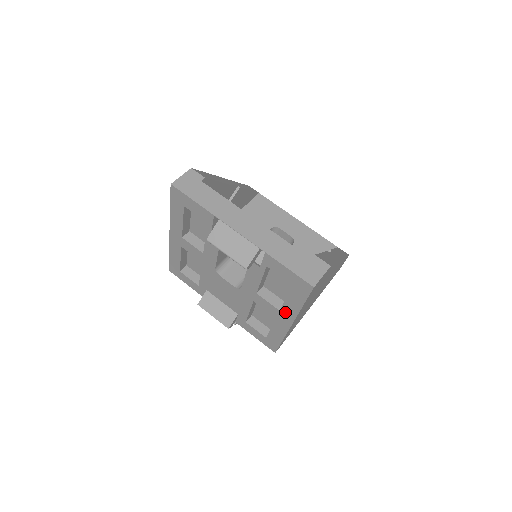
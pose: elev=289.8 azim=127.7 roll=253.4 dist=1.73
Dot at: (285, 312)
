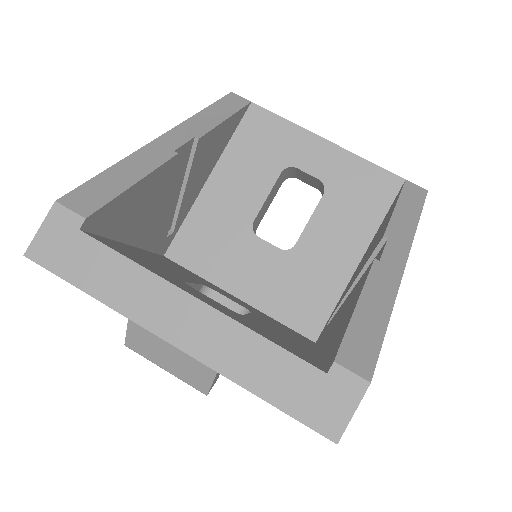
Dot at: occluded
